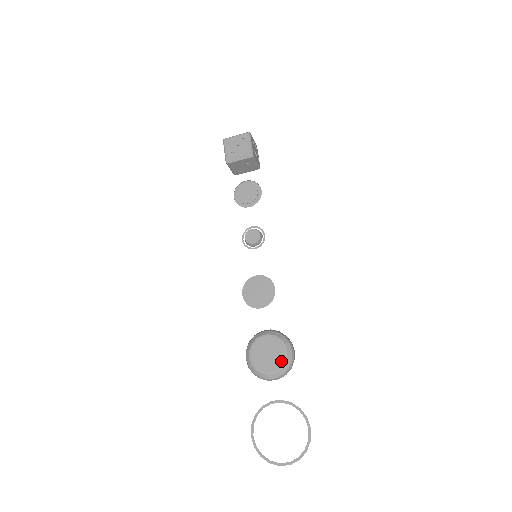
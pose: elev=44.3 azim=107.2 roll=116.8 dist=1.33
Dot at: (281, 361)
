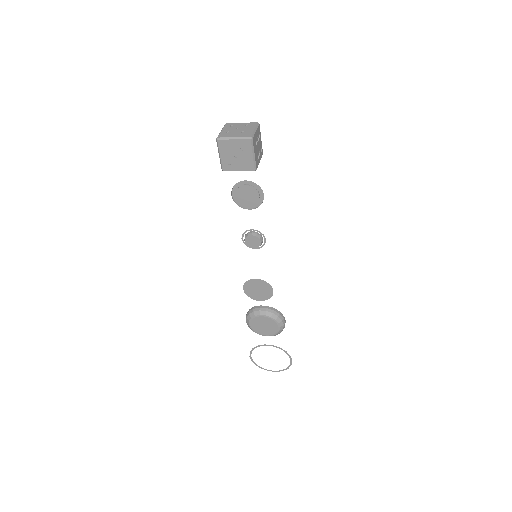
Dot at: (274, 332)
